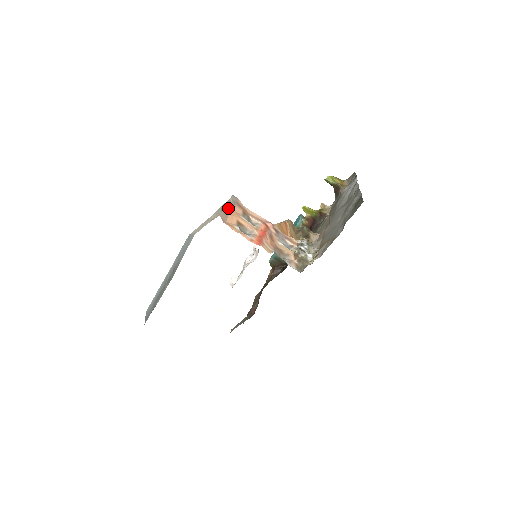
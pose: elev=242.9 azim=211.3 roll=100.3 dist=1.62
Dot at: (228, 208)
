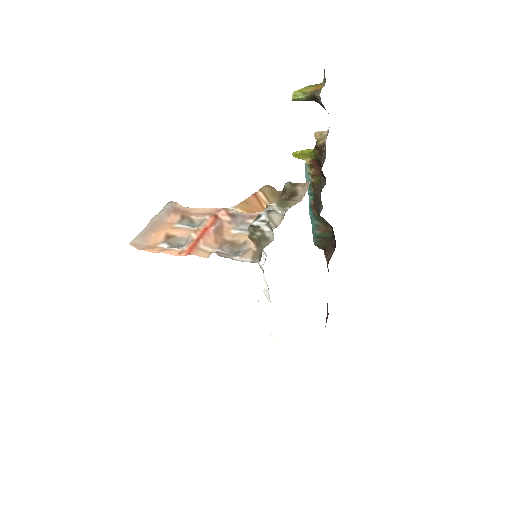
Dot at: (152, 225)
